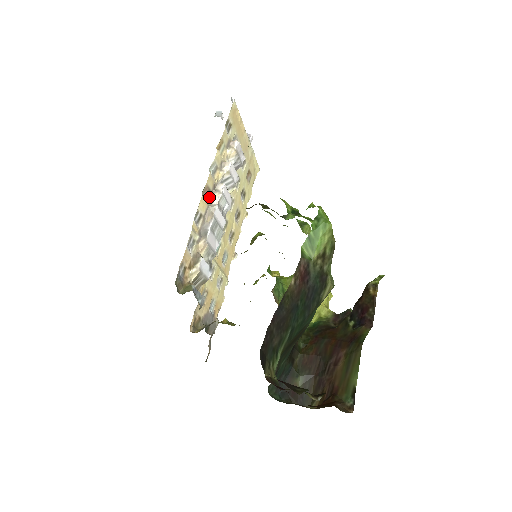
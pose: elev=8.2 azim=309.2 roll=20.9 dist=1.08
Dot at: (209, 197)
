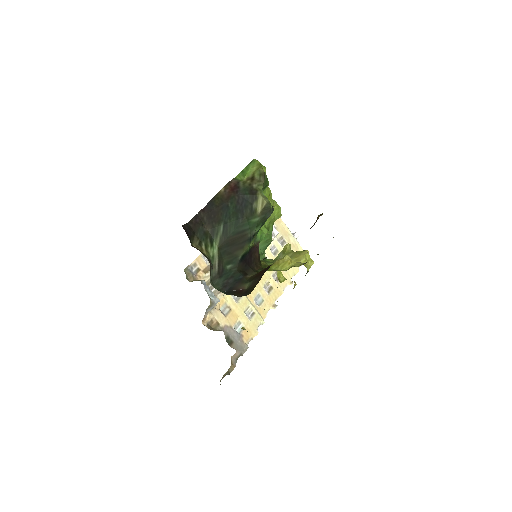
Dot at: occluded
